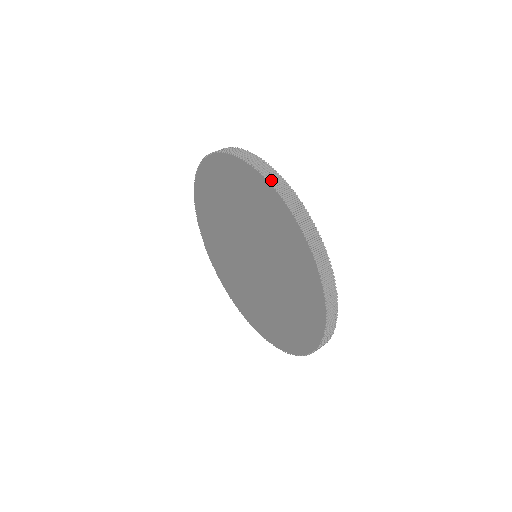
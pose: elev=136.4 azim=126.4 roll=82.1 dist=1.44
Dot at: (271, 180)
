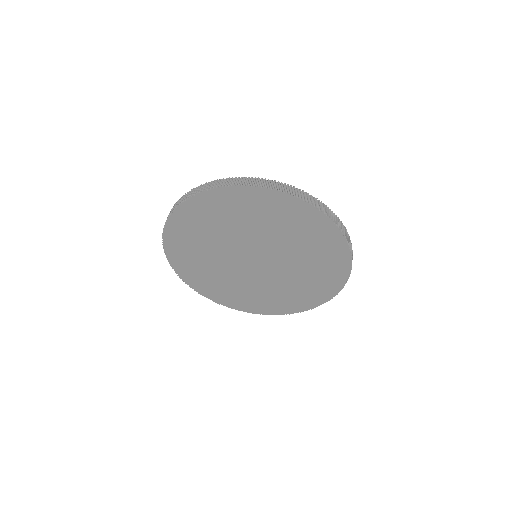
Dot at: (314, 204)
